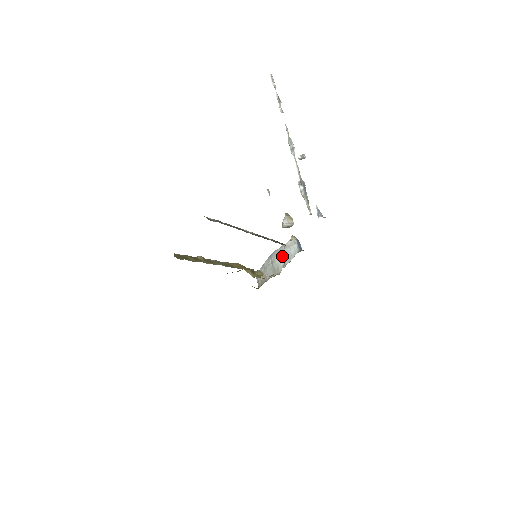
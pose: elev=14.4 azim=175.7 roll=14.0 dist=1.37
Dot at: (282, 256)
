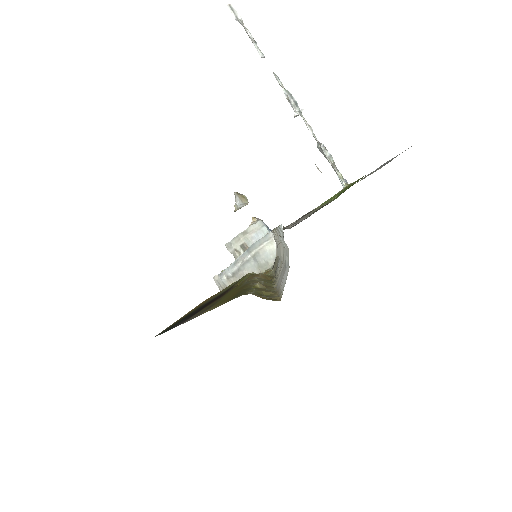
Dot at: (270, 246)
